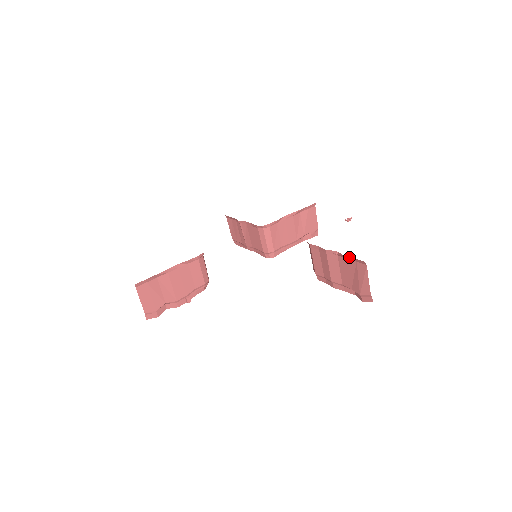
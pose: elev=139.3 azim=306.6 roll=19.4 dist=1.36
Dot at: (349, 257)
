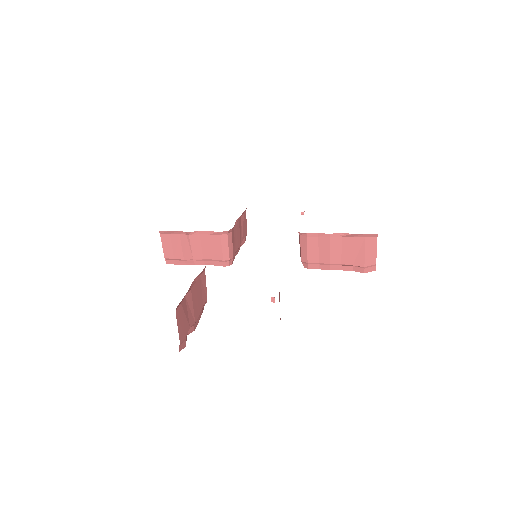
Dot at: (359, 234)
